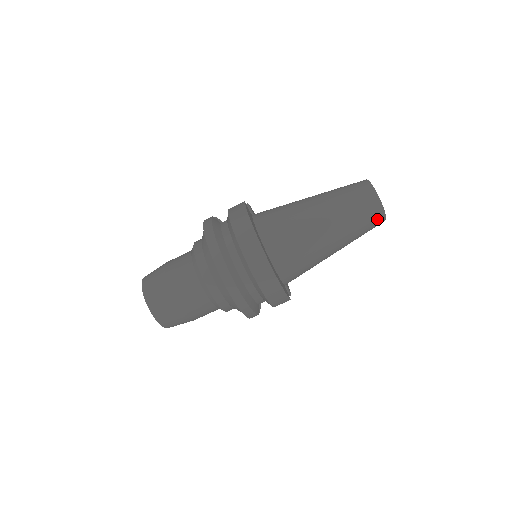
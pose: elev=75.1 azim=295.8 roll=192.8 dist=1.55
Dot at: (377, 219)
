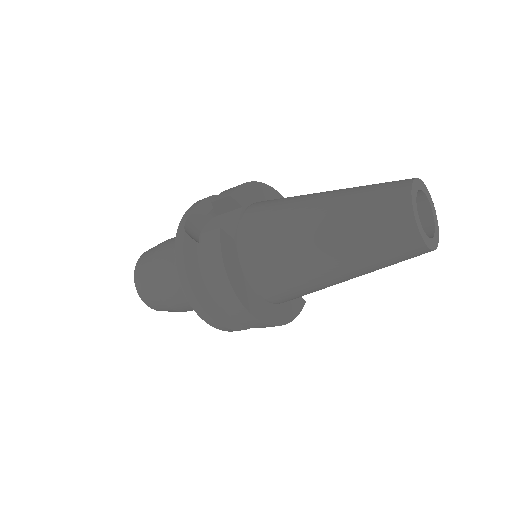
Dot at: occluded
